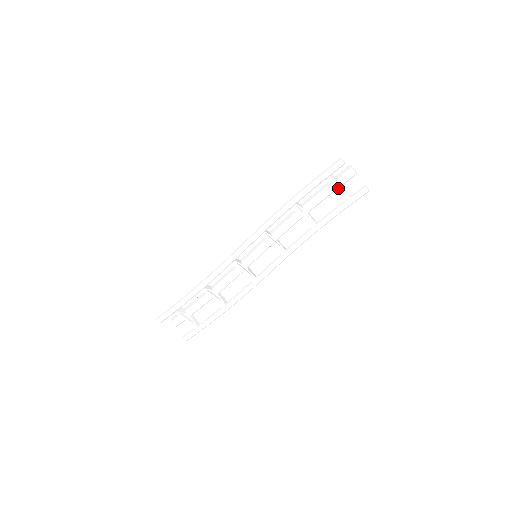
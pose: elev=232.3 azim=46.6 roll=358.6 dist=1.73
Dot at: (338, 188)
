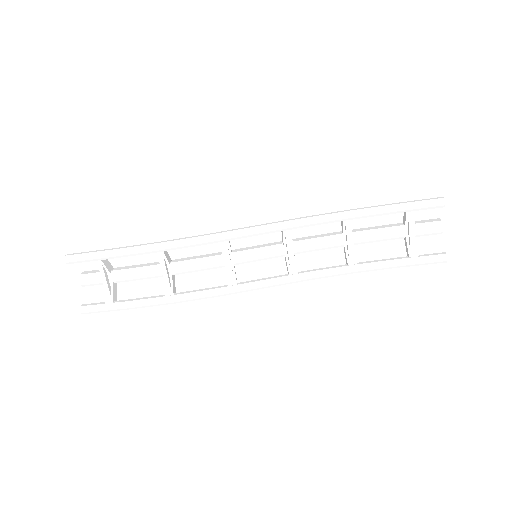
Dot at: (412, 234)
